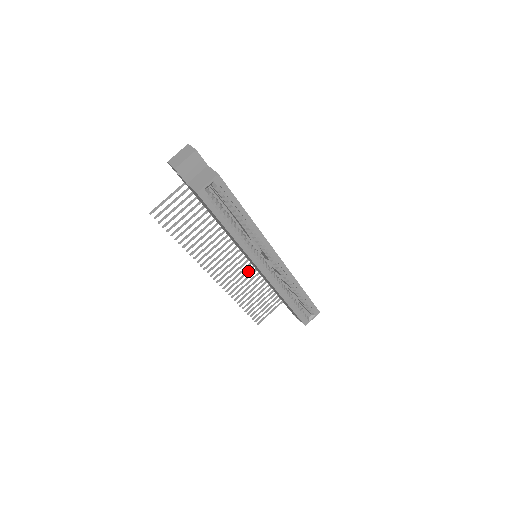
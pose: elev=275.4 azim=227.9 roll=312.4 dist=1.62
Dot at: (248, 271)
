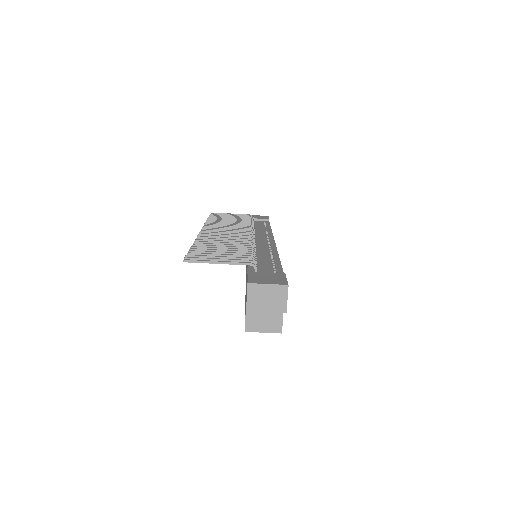
Dot at: occluded
